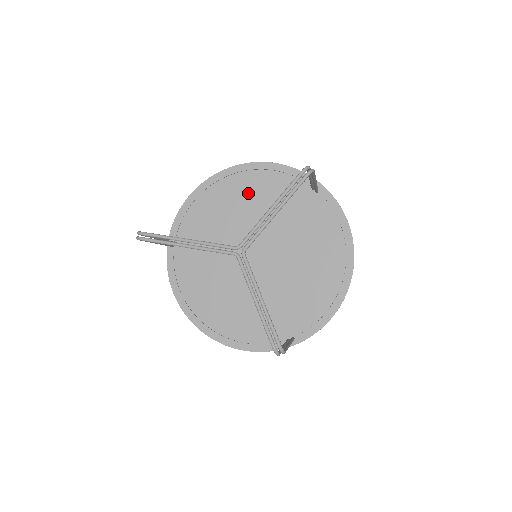
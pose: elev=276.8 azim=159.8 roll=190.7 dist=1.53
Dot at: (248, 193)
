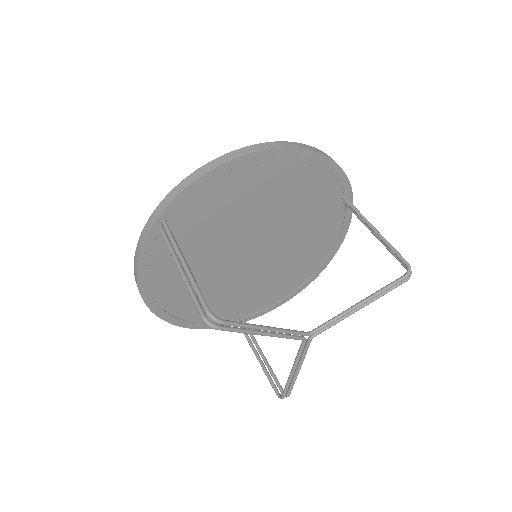
Dot at: (284, 185)
